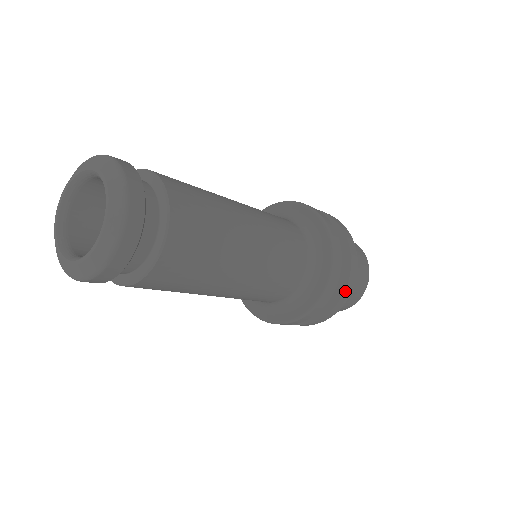
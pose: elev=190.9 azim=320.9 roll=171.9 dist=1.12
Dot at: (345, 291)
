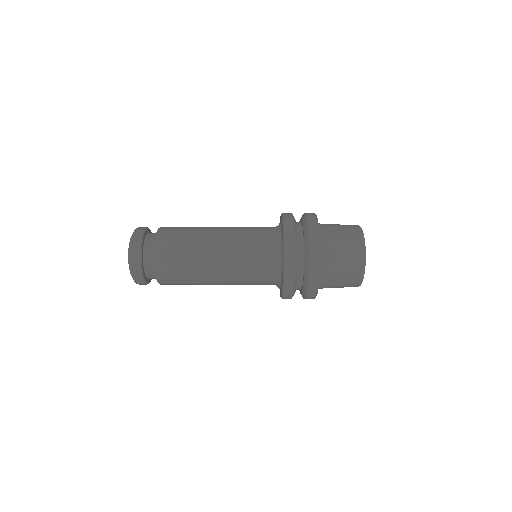
Dot at: (307, 293)
